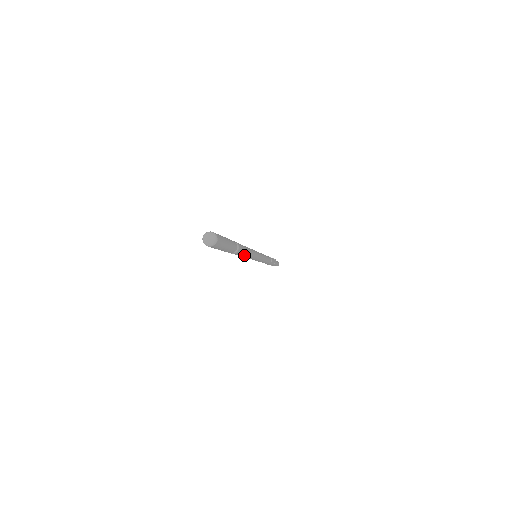
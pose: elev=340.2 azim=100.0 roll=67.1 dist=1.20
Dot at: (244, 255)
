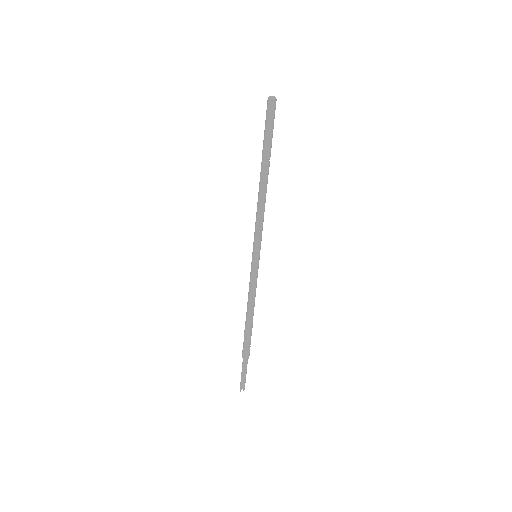
Dot at: (264, 195)
